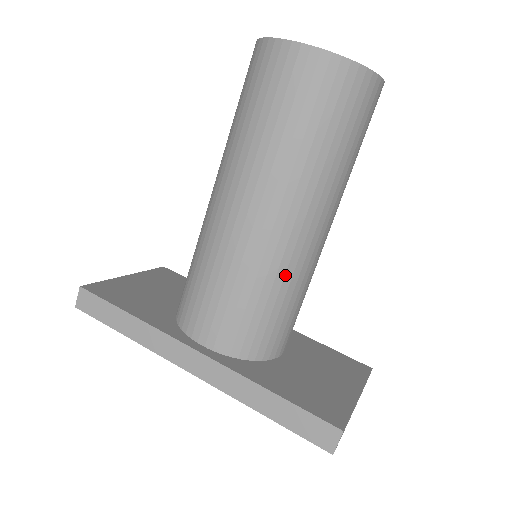
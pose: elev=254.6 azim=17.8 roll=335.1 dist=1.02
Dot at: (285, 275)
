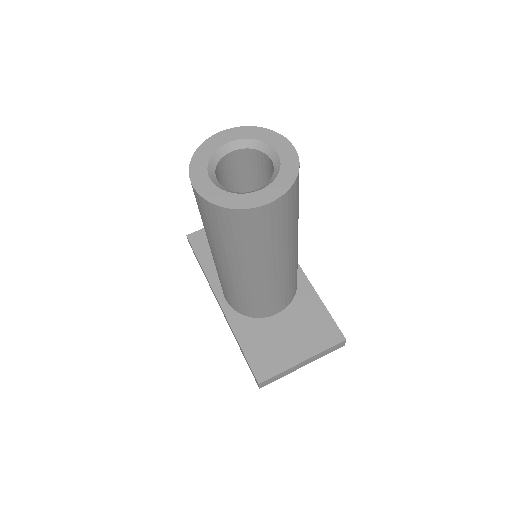
Dot at: (245, 290)
